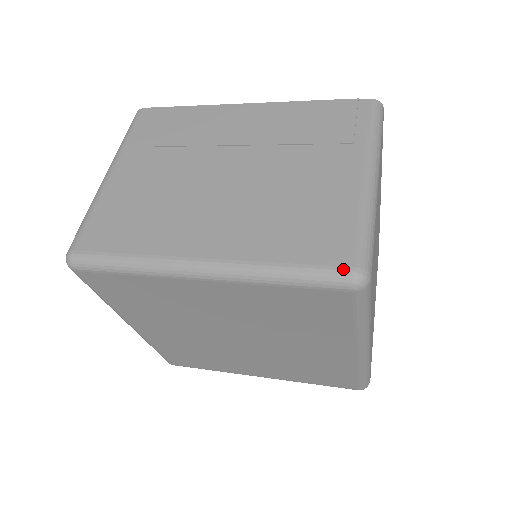
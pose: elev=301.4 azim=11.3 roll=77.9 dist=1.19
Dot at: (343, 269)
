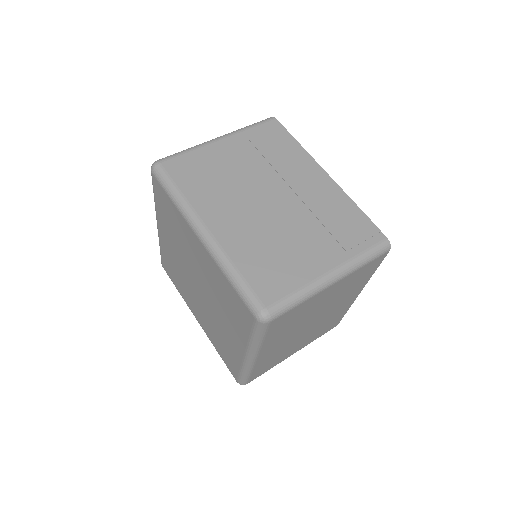
Dot at: (261, 303)
